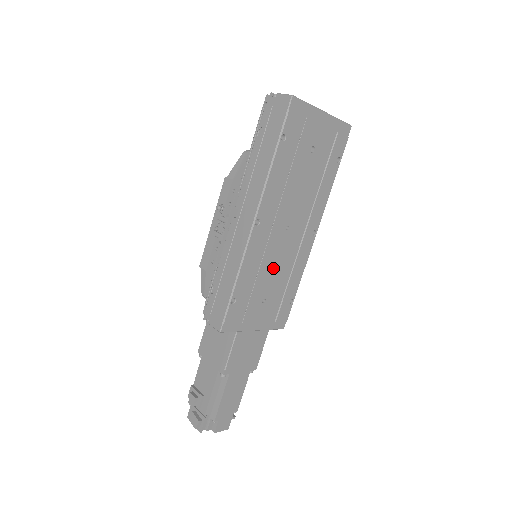
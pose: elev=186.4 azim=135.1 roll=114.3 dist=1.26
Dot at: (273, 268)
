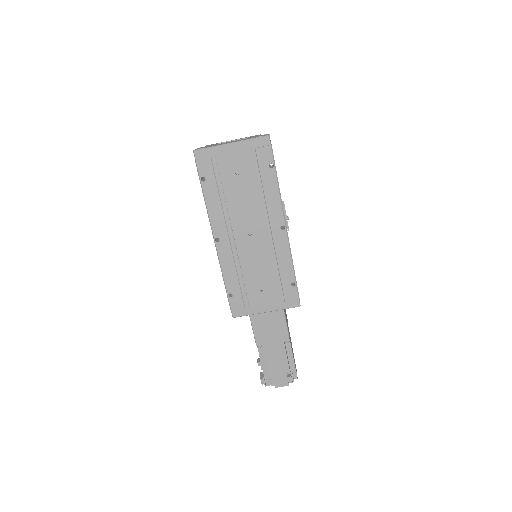
Dot at: (255, 265)
